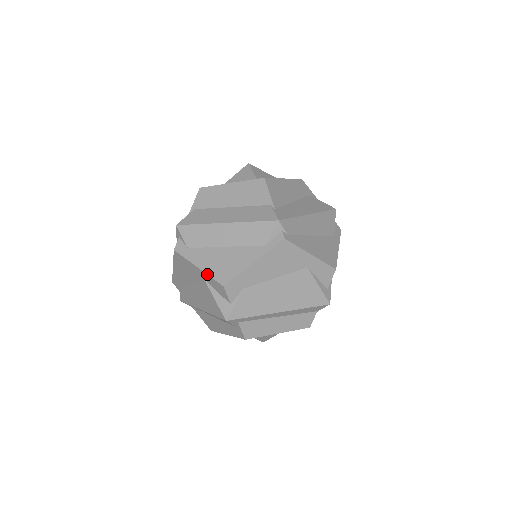
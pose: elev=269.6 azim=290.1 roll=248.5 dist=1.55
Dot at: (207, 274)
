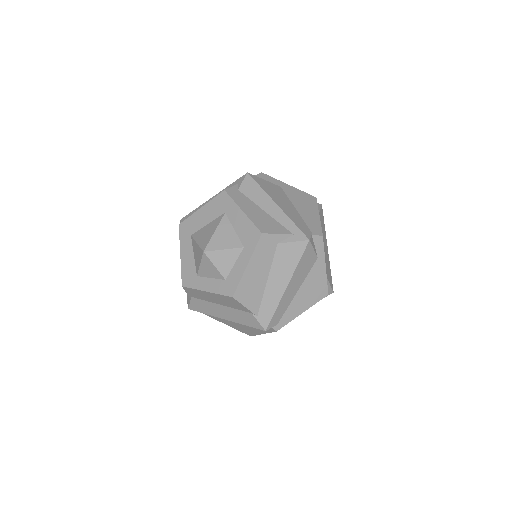
Dot at: occluded
